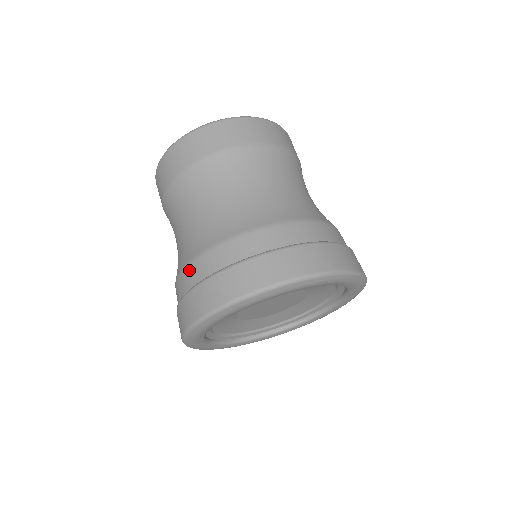
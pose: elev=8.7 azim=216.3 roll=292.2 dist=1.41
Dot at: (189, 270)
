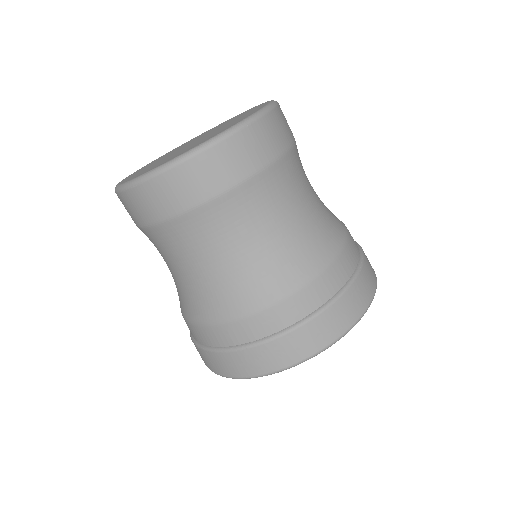
Dot at: (233, 327)
